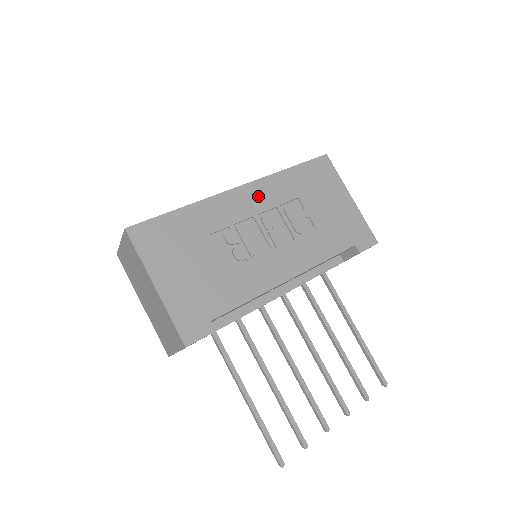
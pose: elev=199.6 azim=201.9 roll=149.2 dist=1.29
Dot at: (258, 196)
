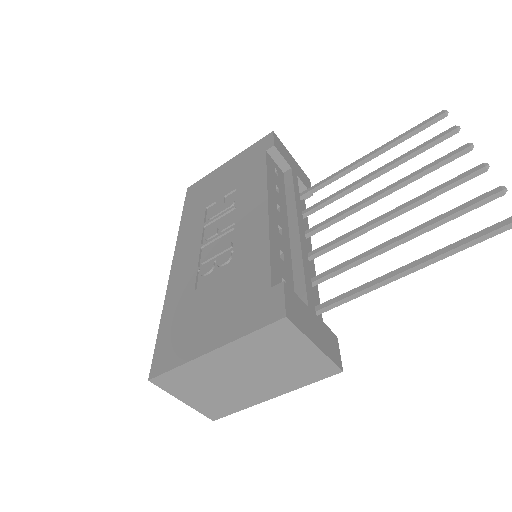
Dot at: (187, 244)
